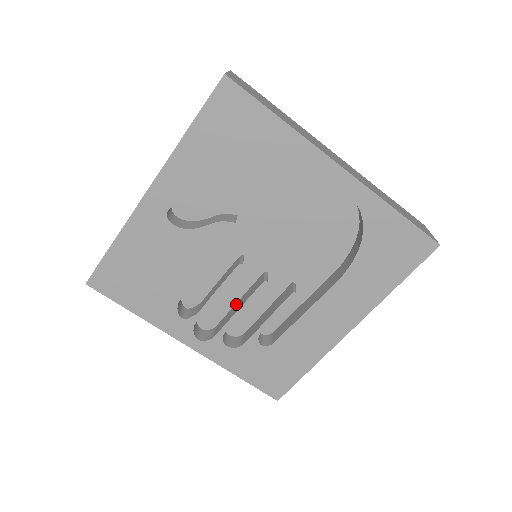
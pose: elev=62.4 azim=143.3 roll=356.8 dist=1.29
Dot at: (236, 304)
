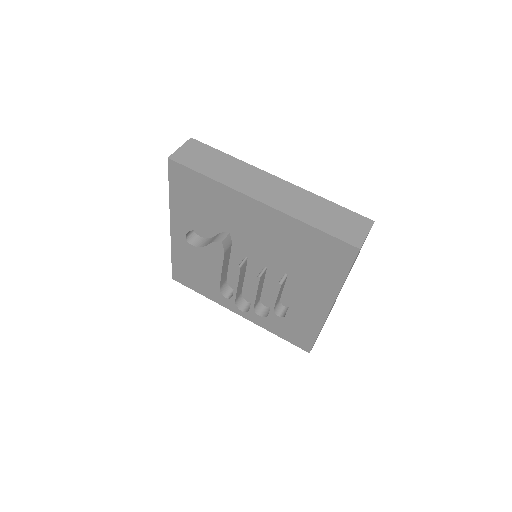
Dot at: occluded
